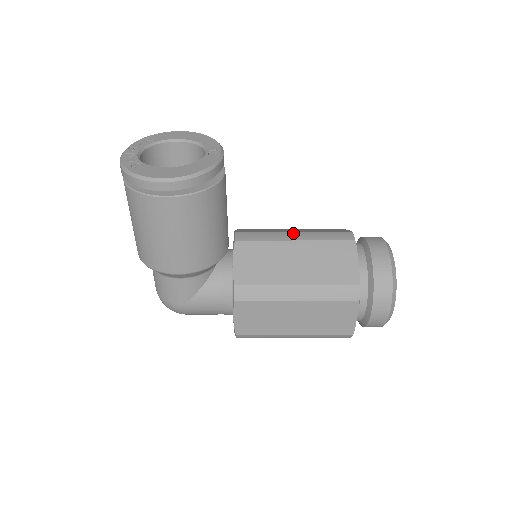
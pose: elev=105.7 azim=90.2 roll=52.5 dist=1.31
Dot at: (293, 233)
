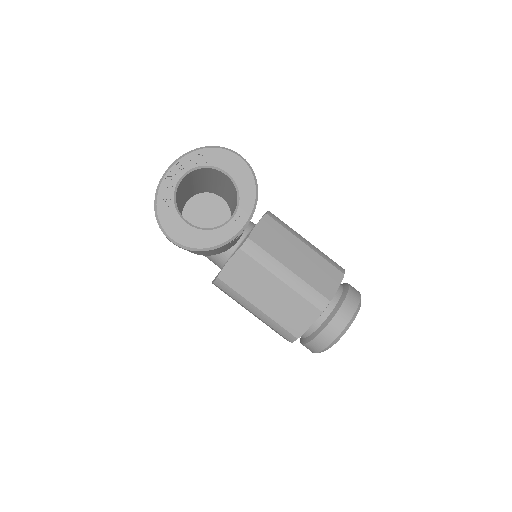
Dot at: (287, 271)
